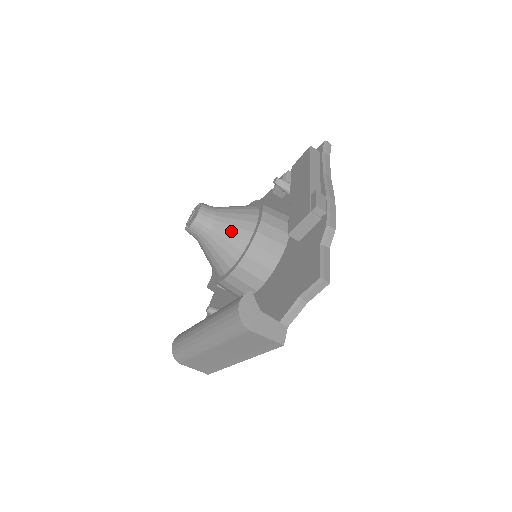
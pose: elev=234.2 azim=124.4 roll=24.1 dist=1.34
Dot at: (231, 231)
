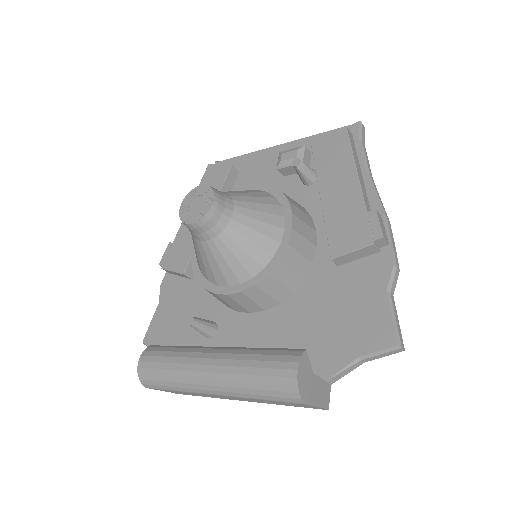
Dot at: (252, 237)
